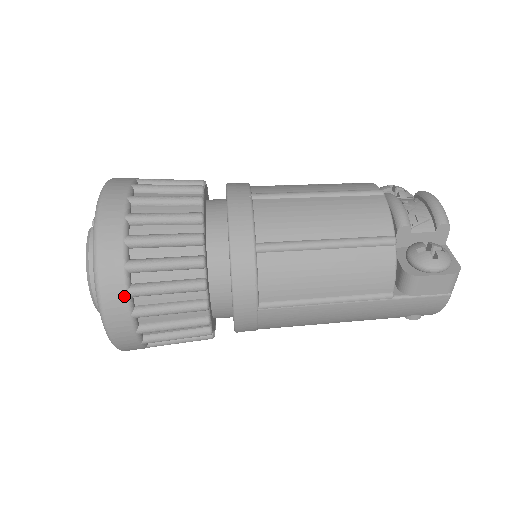
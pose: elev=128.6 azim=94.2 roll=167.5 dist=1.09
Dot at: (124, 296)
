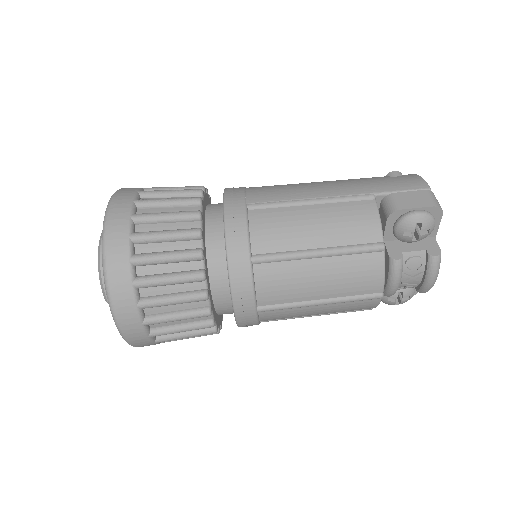
Dot at: occluded
